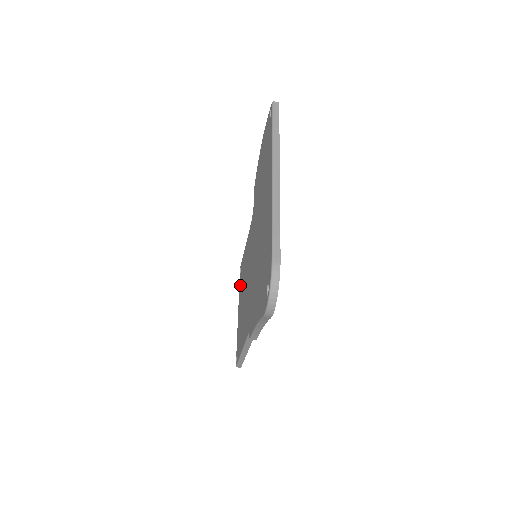
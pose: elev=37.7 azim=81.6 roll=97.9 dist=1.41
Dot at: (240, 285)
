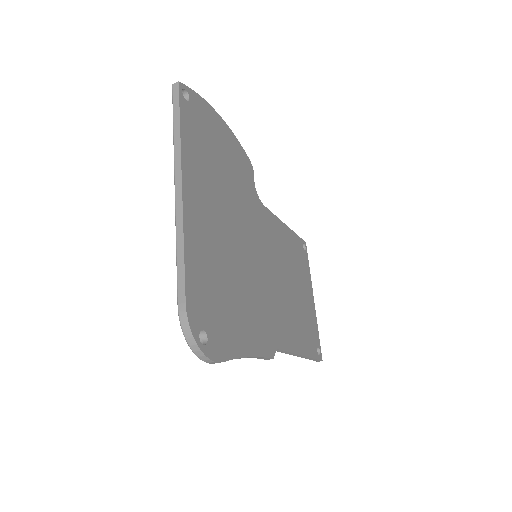
Dot at: occluded
